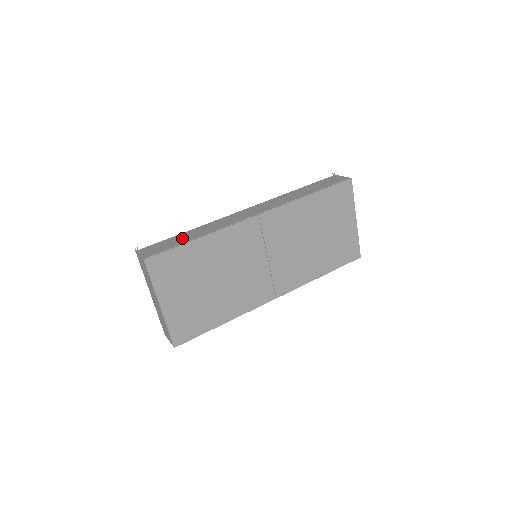
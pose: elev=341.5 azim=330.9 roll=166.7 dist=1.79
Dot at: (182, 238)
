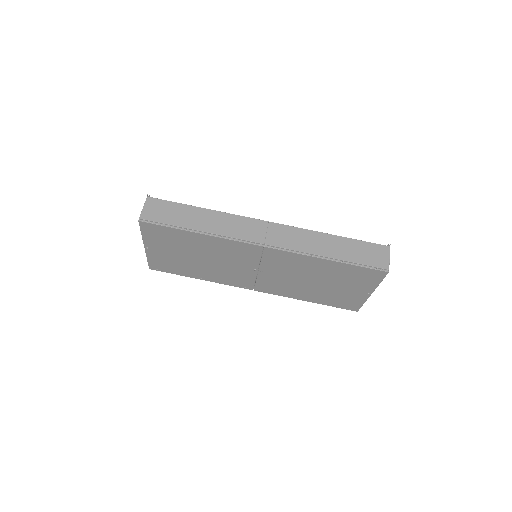
Dot at: (187, 216)
